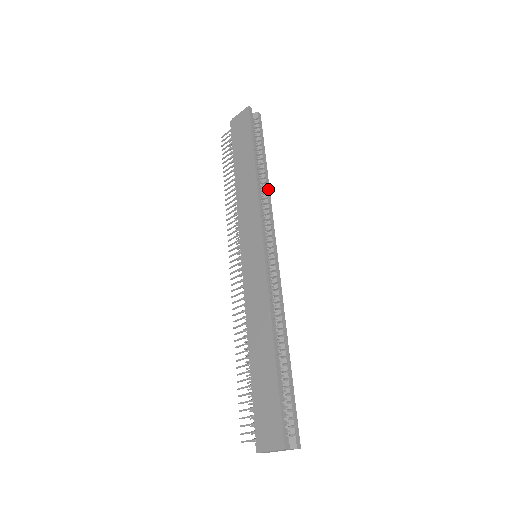
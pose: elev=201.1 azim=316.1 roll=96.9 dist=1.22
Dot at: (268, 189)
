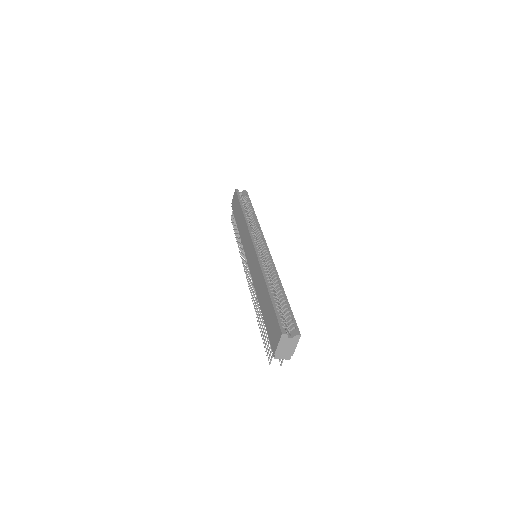
Dot at: (256, 219)
